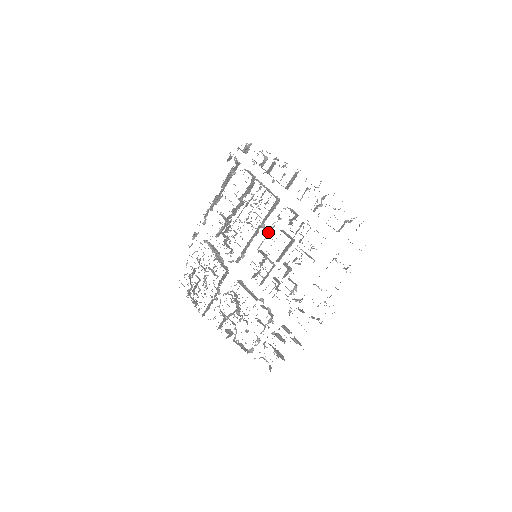
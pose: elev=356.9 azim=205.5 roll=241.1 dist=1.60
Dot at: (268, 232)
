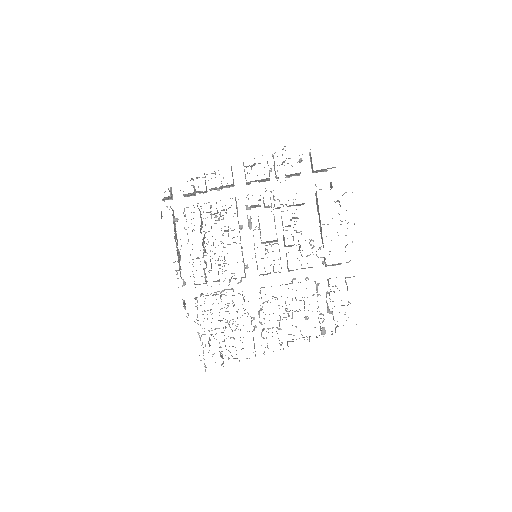
Dot at: (250, 227)
